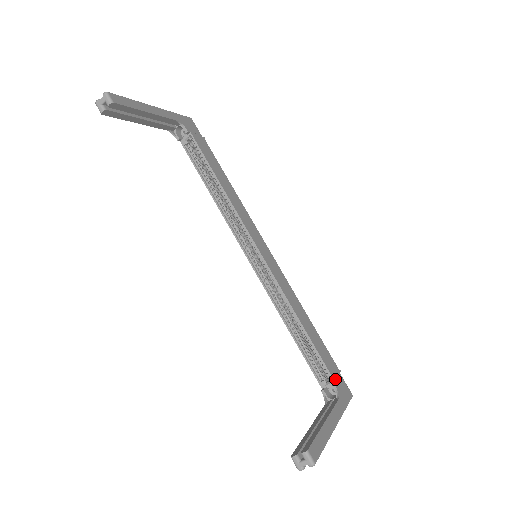
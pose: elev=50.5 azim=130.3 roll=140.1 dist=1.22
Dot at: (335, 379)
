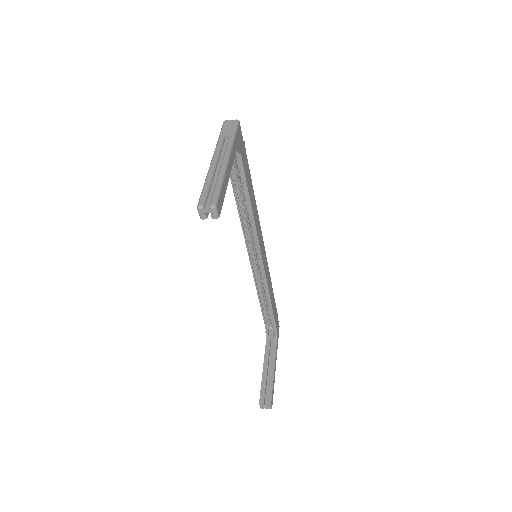
Dot at: occluded
